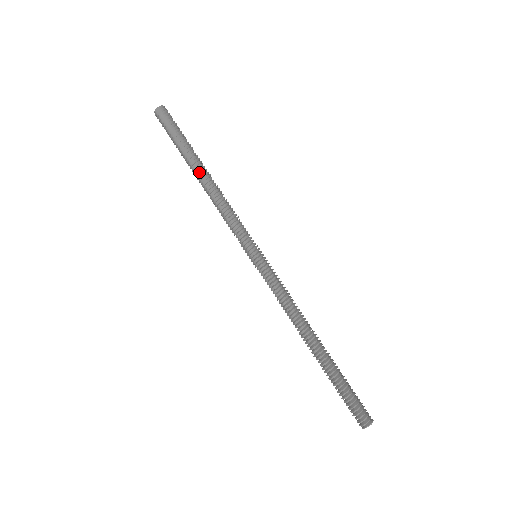
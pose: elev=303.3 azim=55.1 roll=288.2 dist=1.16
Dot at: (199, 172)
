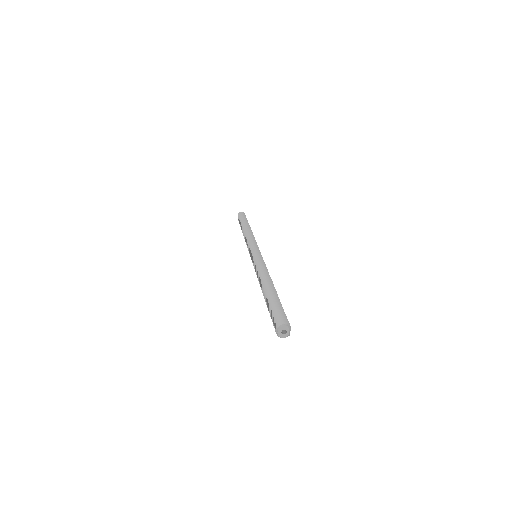
Dot at: (245, 227)
